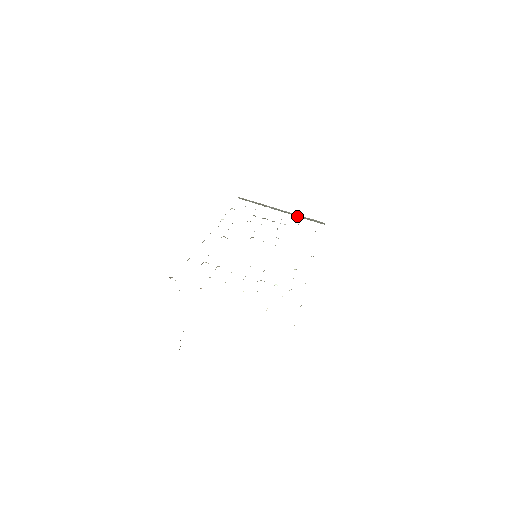
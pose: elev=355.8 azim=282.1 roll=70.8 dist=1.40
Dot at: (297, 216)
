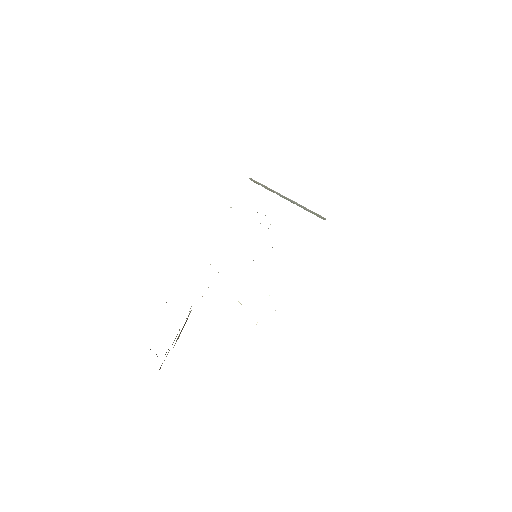
Dot at: (301, 207)
